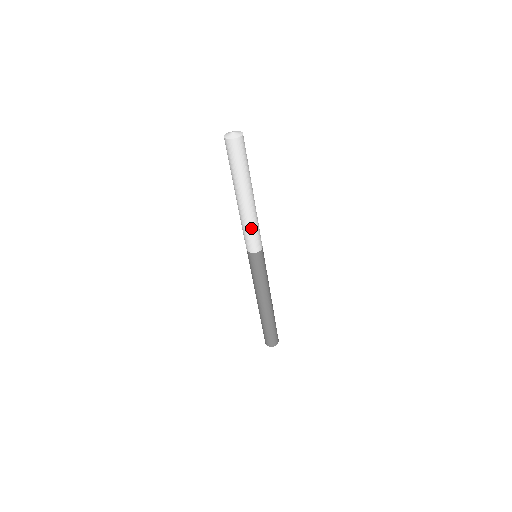
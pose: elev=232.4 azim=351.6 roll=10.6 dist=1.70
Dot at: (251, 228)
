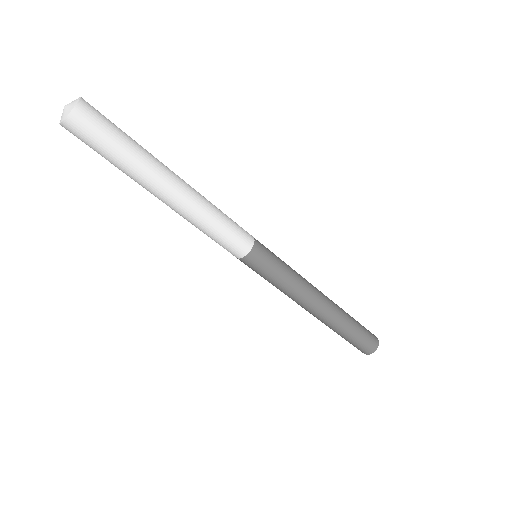
Dot at: (214, 223)
